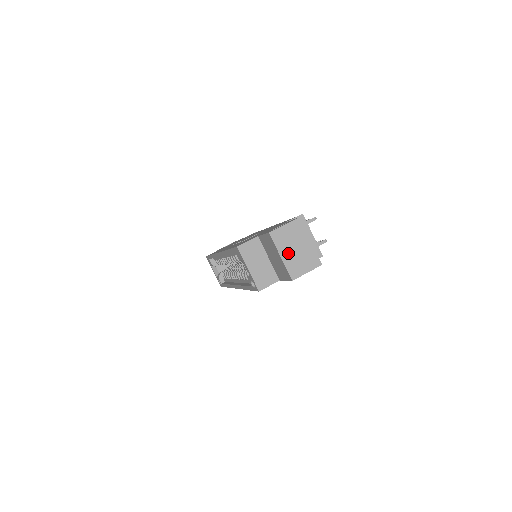
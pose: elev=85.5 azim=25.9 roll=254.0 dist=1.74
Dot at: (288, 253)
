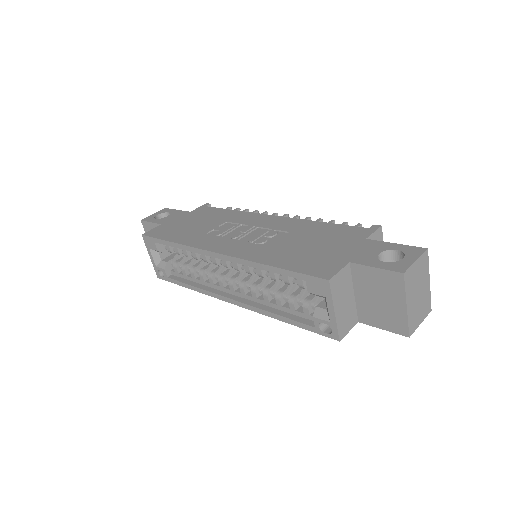
Dot at: (412, 300)
